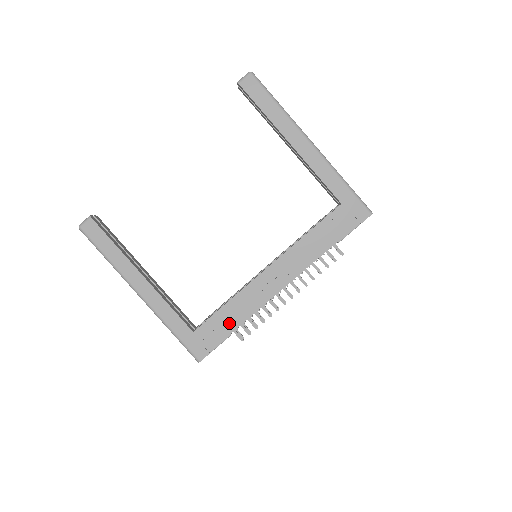
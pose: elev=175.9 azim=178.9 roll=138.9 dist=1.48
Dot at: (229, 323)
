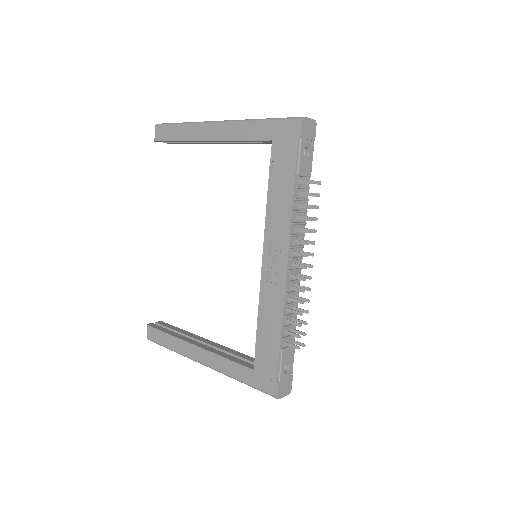
Dot at: (272, 339)
